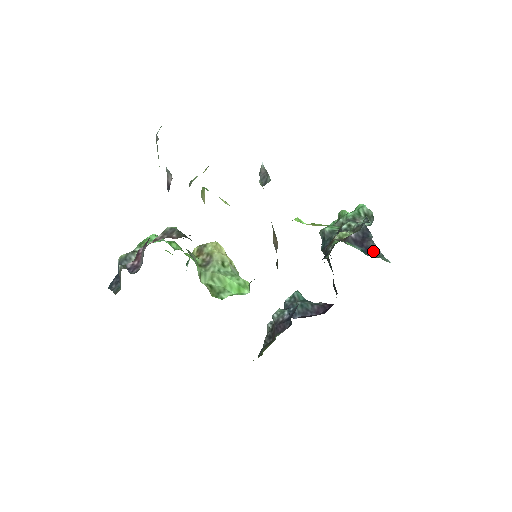
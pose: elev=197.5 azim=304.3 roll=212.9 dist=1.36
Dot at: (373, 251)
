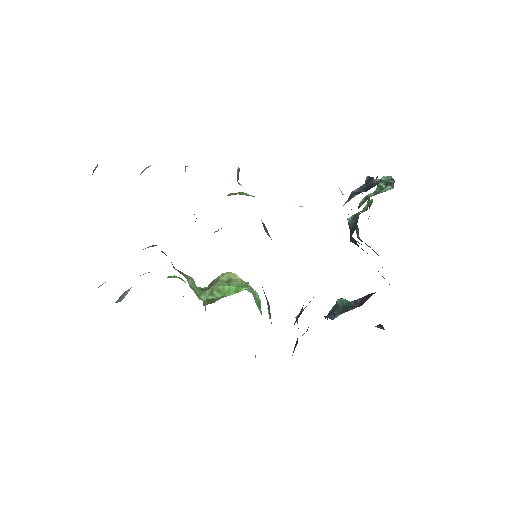
Dot at: (372, 185)
